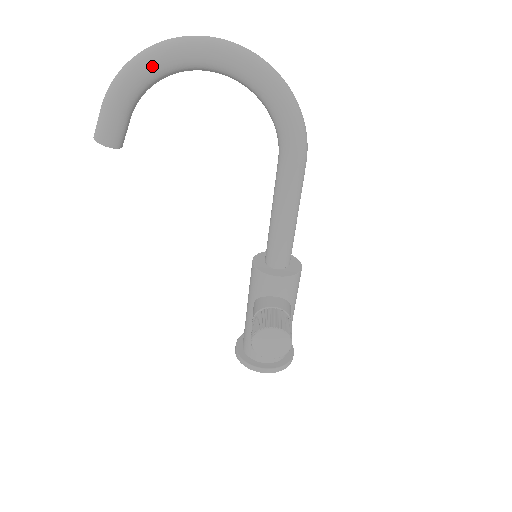
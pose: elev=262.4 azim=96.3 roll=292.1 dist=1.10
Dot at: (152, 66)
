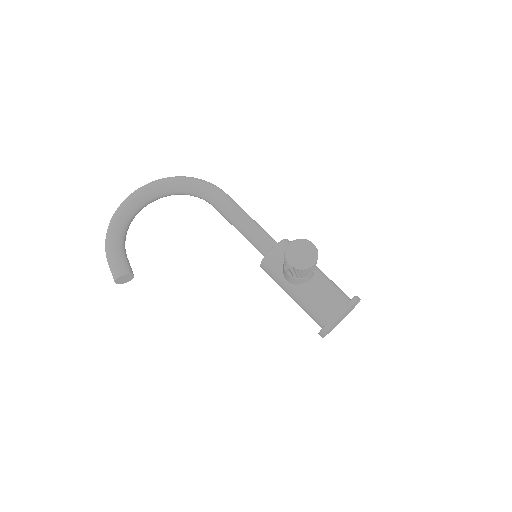
Dot at: (117, 219)
